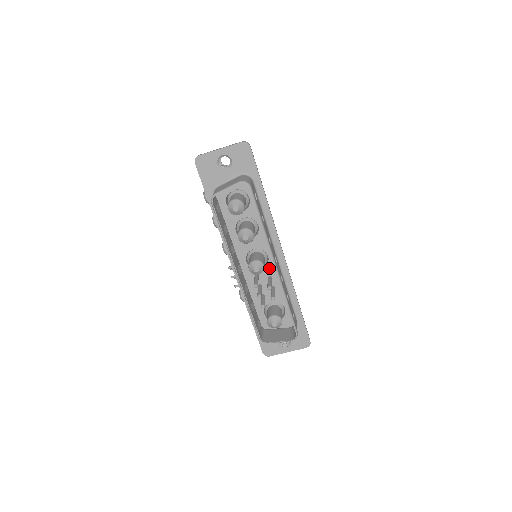
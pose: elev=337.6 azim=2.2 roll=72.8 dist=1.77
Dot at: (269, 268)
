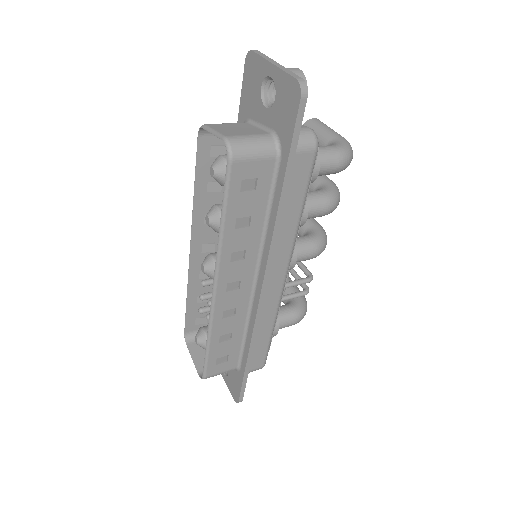
Dot at: occluded
